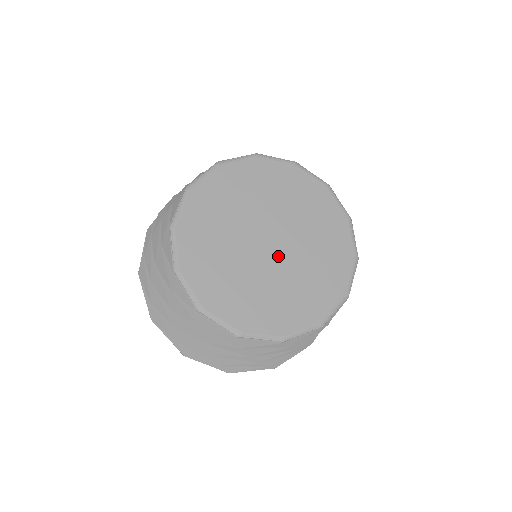
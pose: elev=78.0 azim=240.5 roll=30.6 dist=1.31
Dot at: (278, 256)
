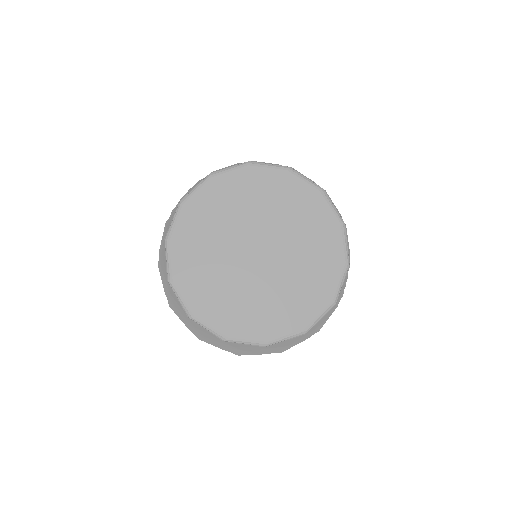
Dot at: (270, 261)
